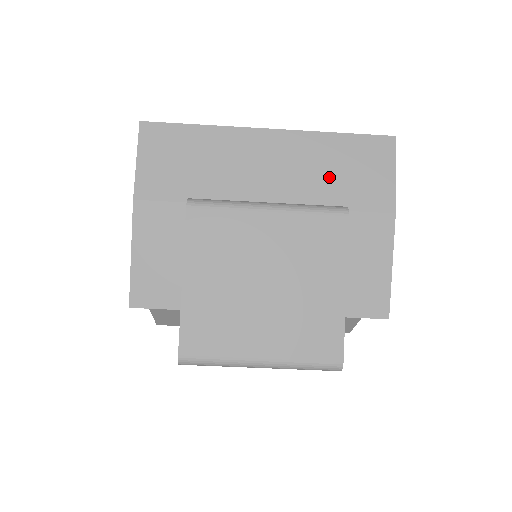
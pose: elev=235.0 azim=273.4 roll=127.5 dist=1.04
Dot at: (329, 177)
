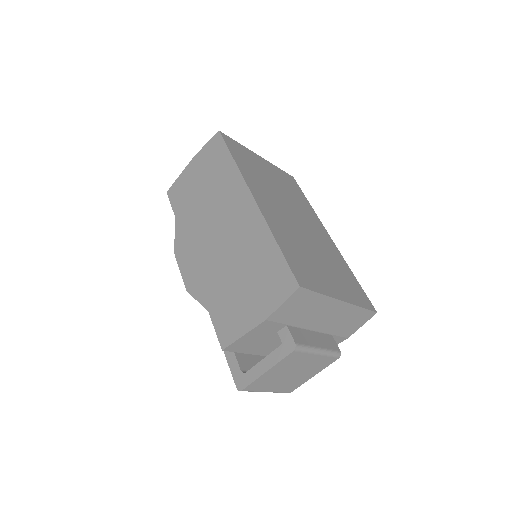
Dot at: (343, 323)
